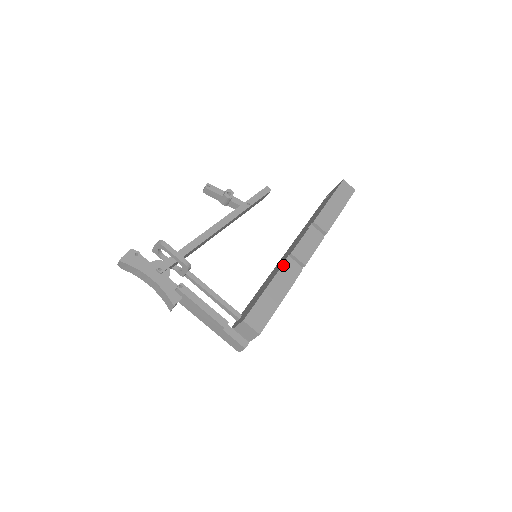
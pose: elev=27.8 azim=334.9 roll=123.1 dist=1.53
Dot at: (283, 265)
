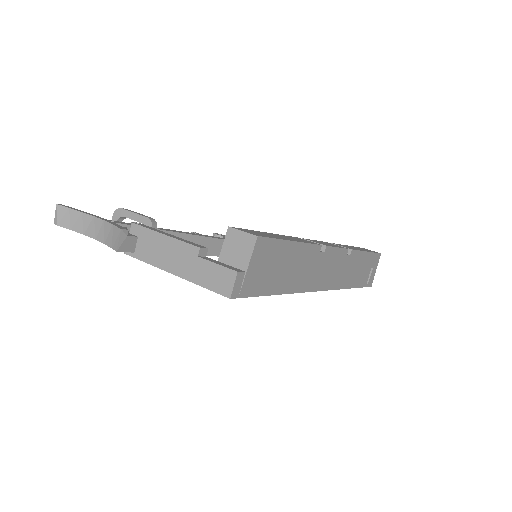
Dot at: occluded
